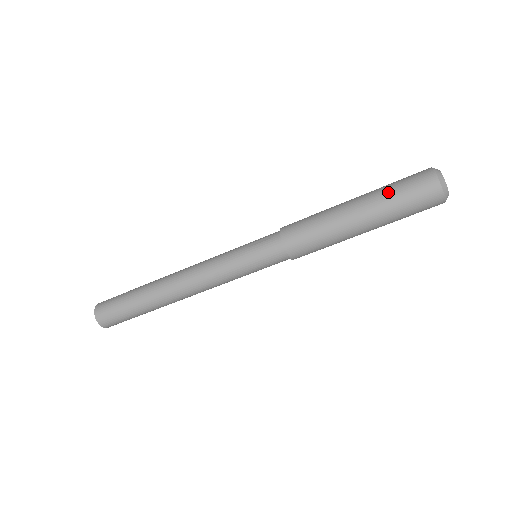
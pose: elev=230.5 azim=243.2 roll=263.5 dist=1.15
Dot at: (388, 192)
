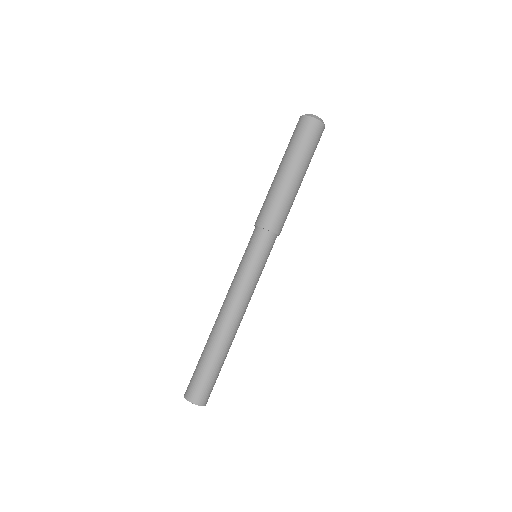
Dot at: (291, 147)
